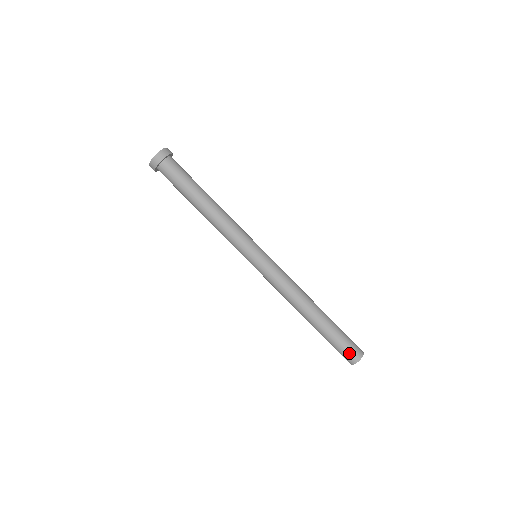
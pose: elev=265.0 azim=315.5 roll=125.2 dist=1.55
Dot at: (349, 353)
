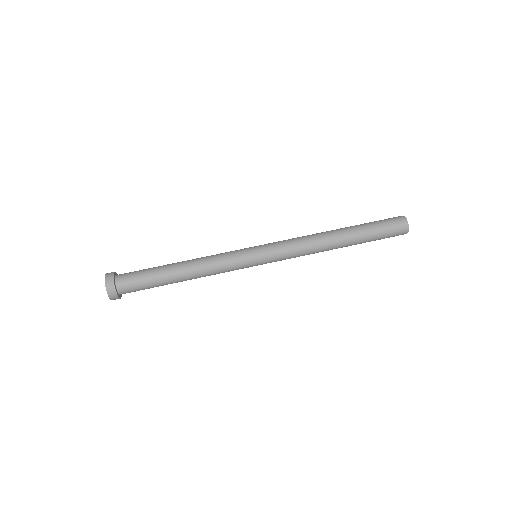
Dot at: (396, 228)
